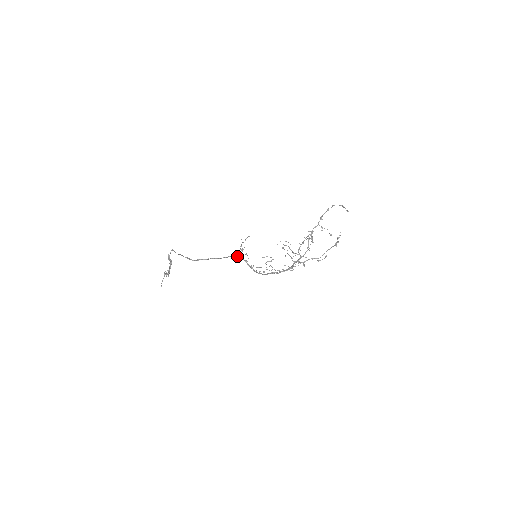
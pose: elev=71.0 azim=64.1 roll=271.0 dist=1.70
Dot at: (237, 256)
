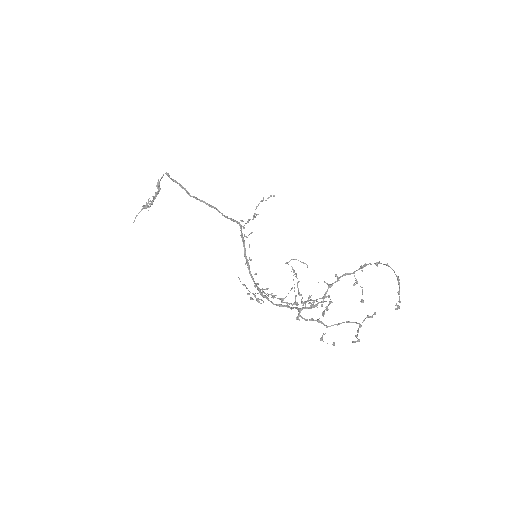
Dot at: (240, 228)
